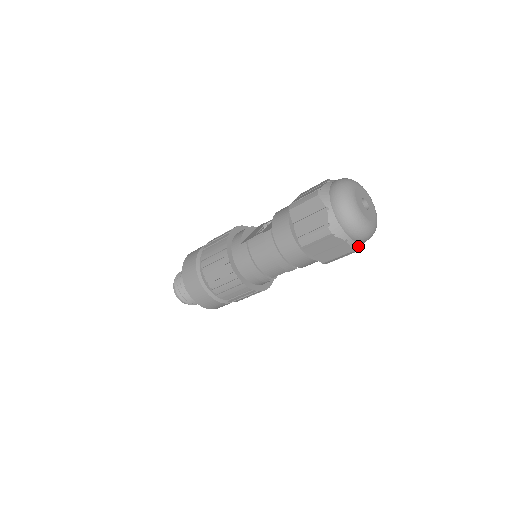
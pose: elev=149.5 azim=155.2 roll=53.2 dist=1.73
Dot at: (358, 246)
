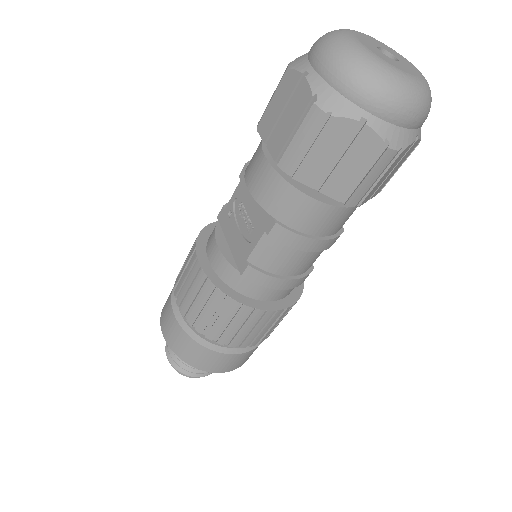
Dot at: occluded
